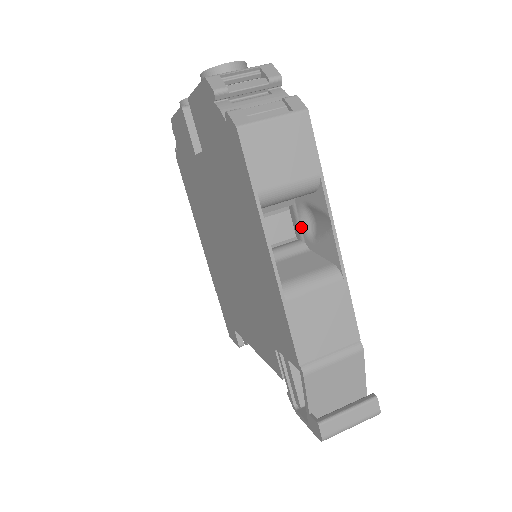
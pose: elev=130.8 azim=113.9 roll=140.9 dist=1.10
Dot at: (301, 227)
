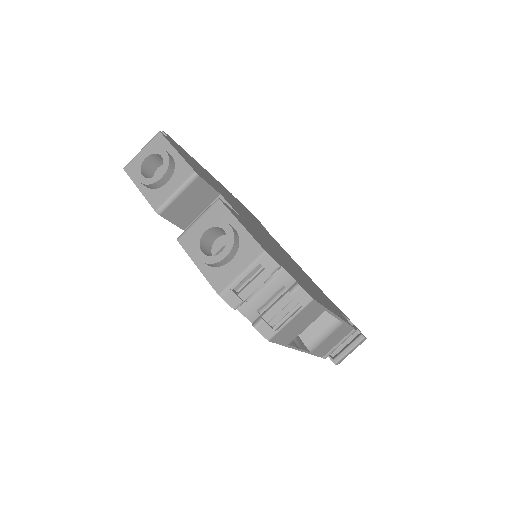
Dot at: occluded
